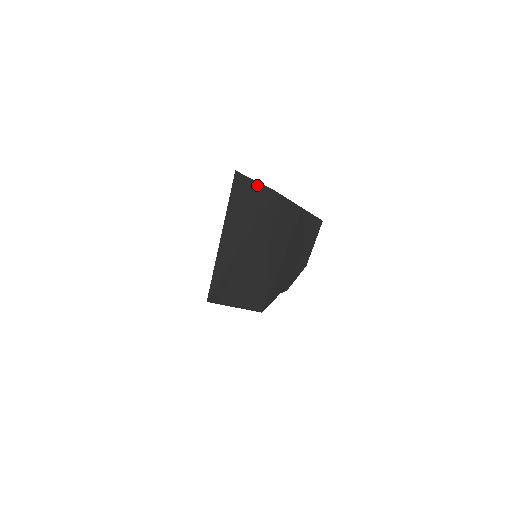
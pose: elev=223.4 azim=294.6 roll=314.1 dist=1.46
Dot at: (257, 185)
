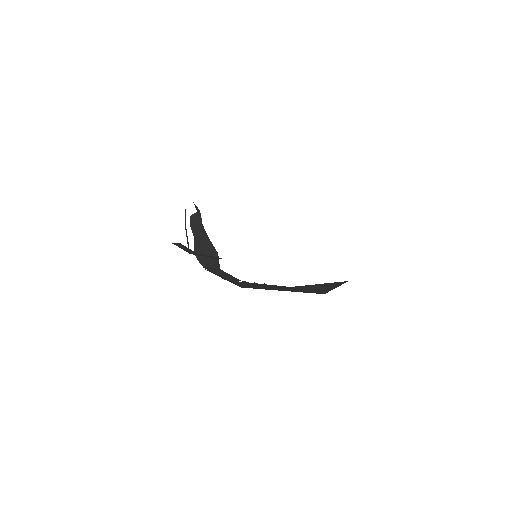
Dot at: occluded
